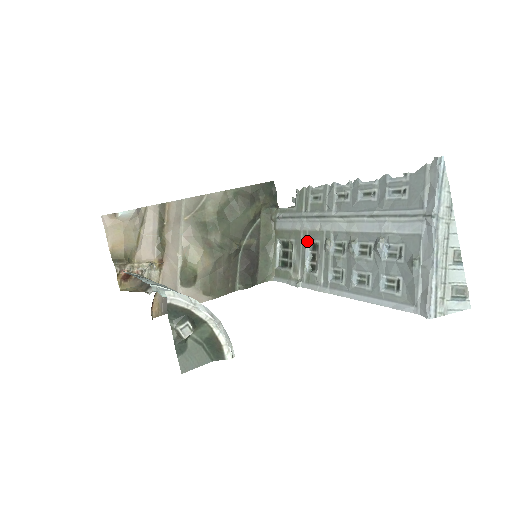
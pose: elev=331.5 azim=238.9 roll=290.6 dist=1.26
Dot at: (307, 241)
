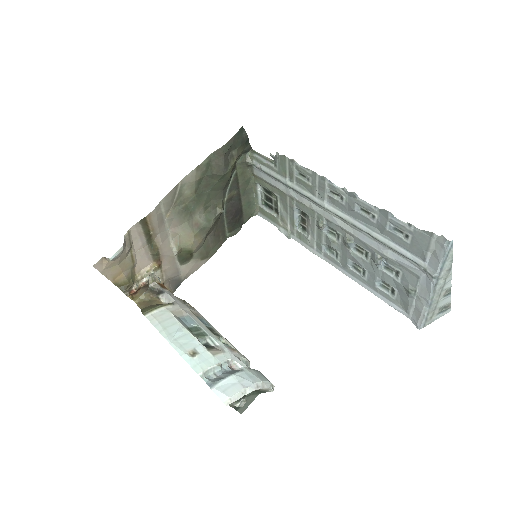
Dot at: (295, 207)
